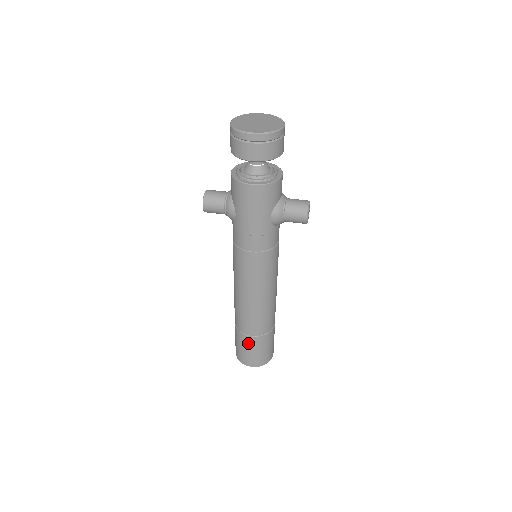
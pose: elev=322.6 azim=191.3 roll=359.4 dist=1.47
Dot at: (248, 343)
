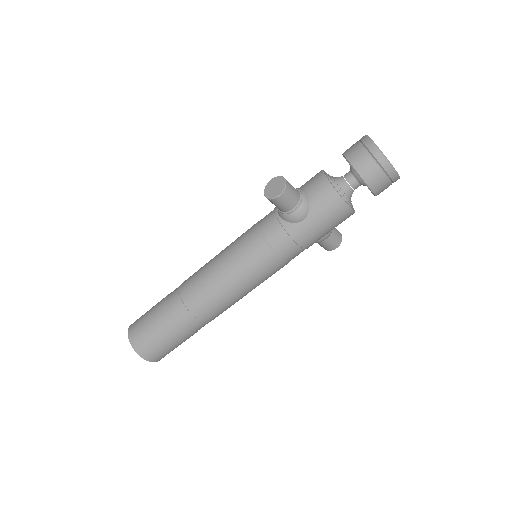
Dot at: (175, 338)
